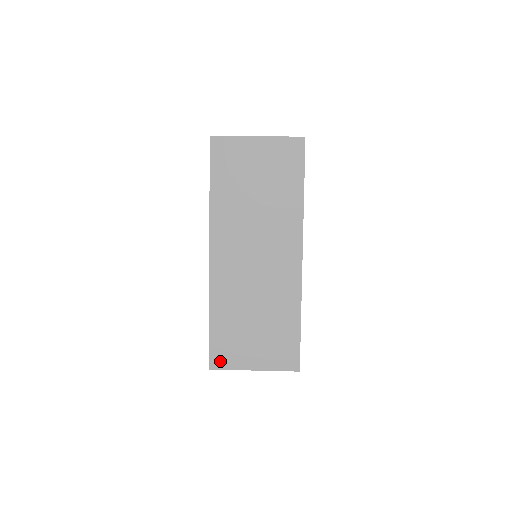
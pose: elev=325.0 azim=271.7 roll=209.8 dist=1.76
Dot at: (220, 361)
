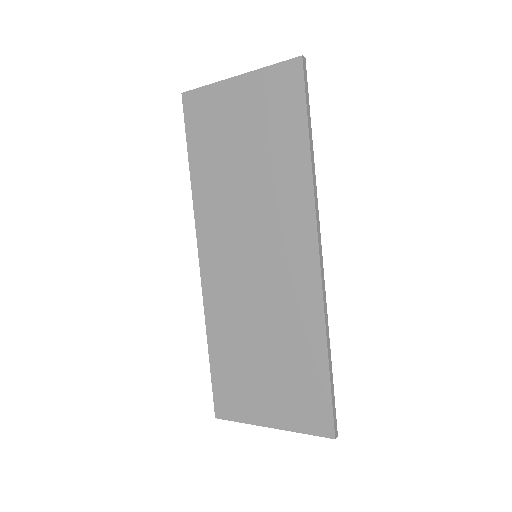
Dot at: (227, 408)
